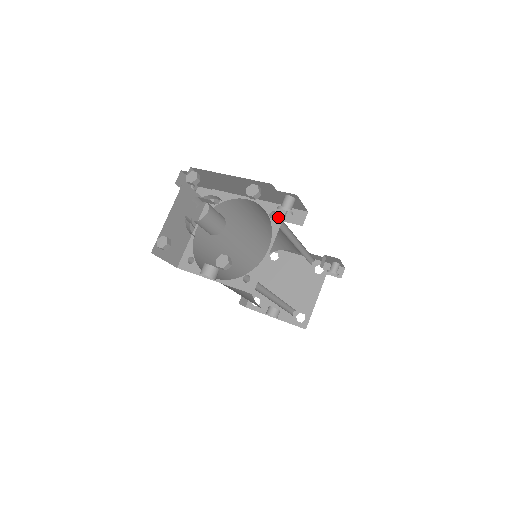
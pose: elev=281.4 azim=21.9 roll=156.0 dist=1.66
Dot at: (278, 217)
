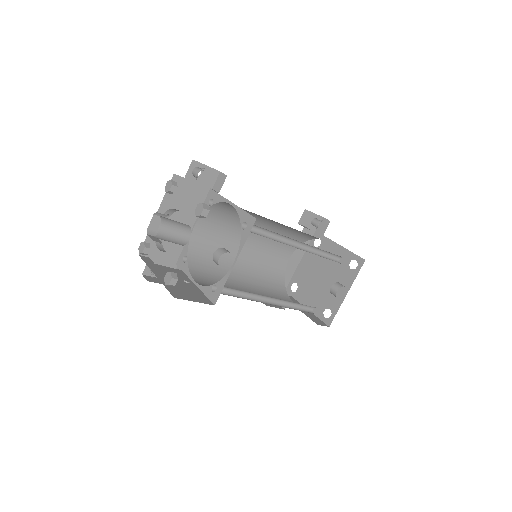
Dot at: (214, 197)
